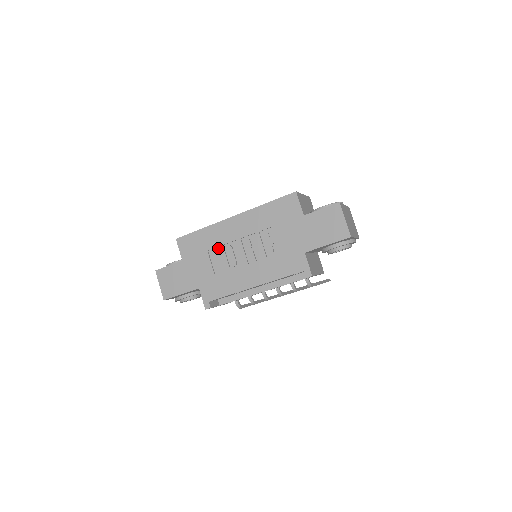
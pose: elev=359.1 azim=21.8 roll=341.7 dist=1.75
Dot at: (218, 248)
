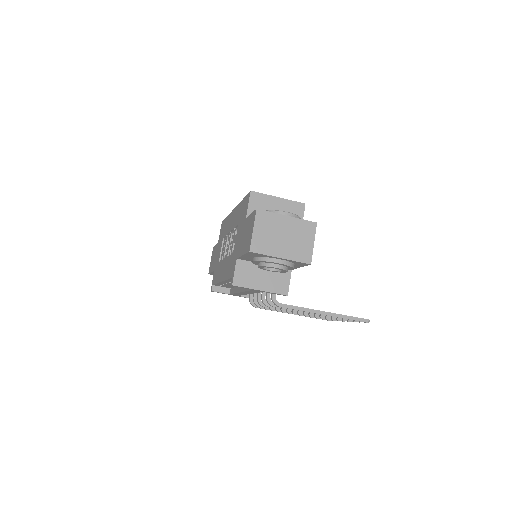
Dot at: occluded
